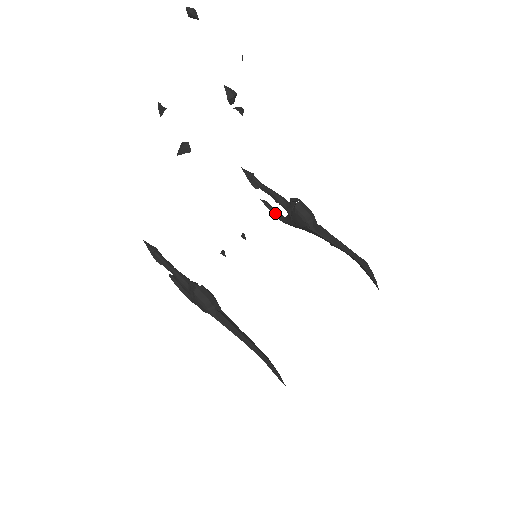
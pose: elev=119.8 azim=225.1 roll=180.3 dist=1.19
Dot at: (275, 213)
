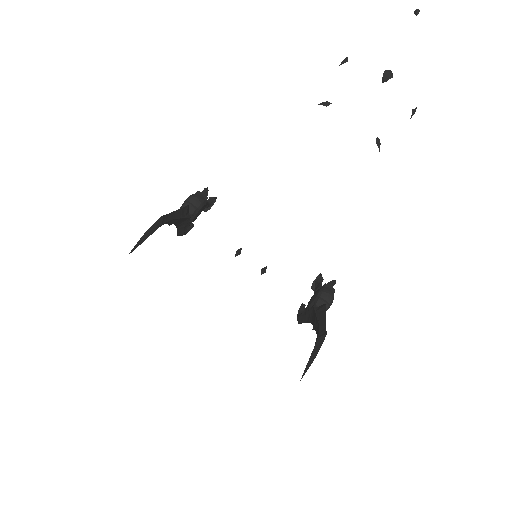
Dot at: (300, 312)
